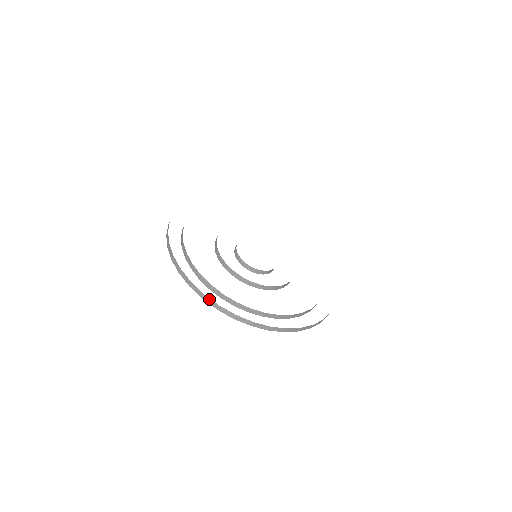
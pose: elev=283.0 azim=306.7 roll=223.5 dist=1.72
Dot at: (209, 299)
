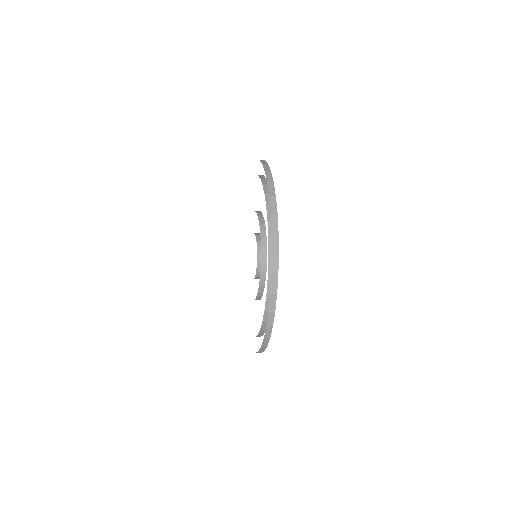
Dot at: (277, 281)
